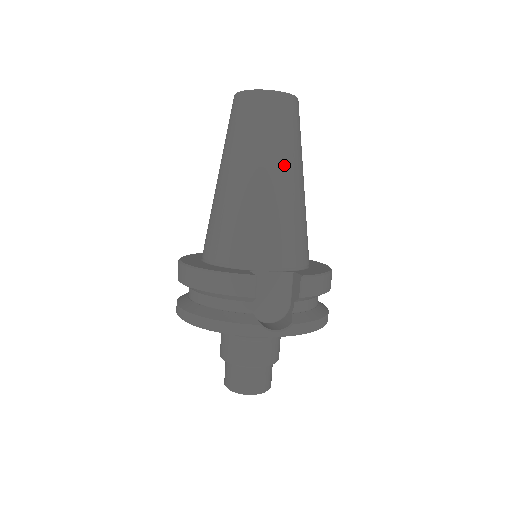
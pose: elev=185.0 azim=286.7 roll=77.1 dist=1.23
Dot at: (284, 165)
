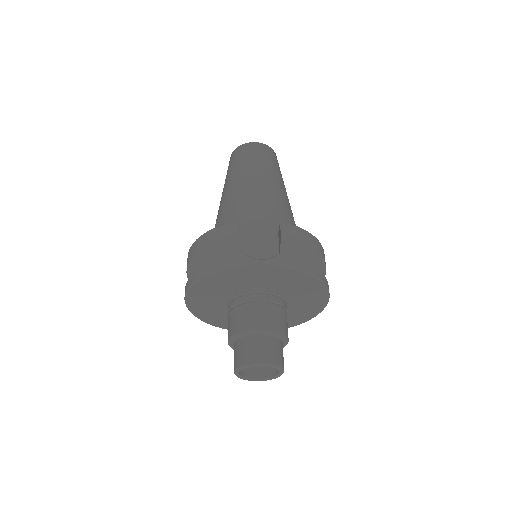
Dot at: (264, 175)
